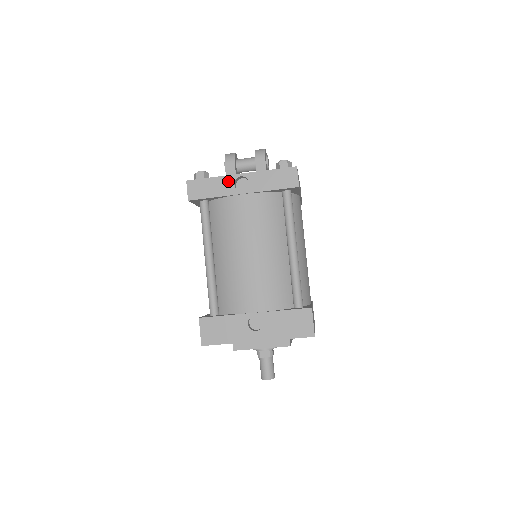
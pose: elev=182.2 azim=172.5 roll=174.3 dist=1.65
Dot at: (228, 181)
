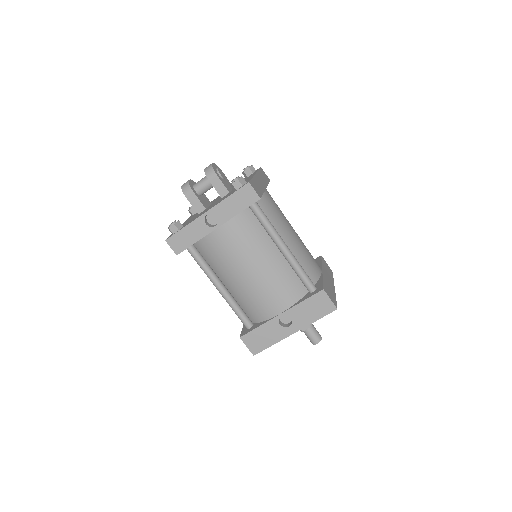
Dot at: (199, 224)
